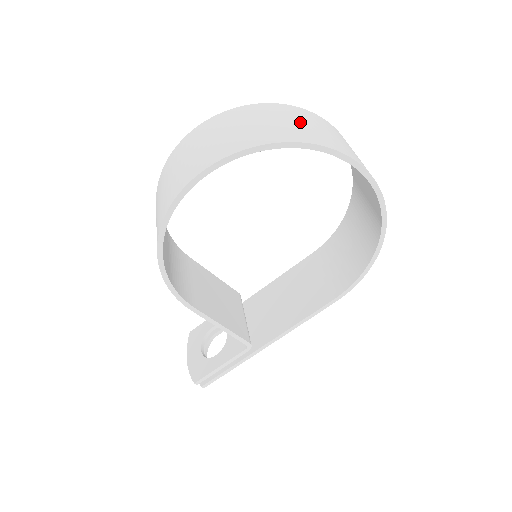
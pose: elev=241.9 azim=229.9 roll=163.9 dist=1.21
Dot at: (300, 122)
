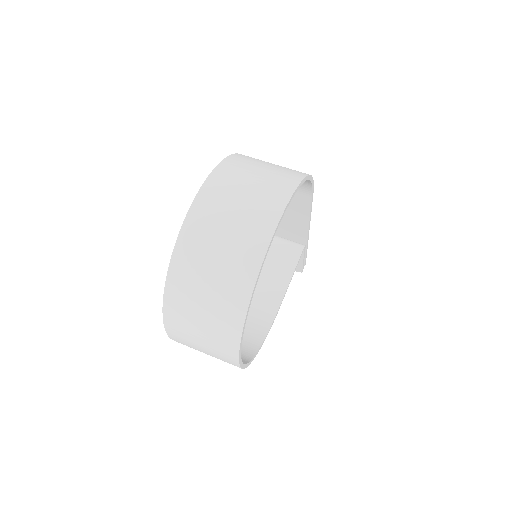
Dot at: (208, 280)
